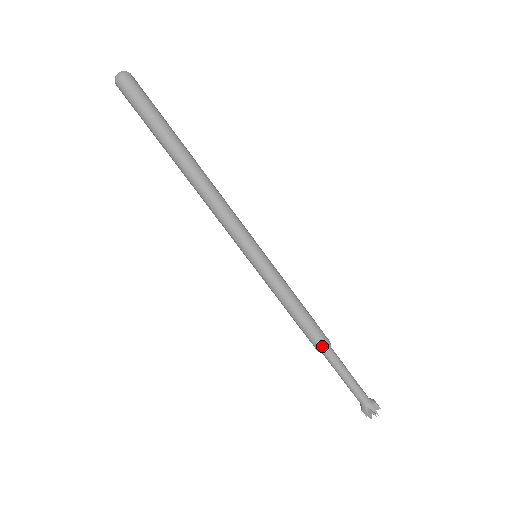
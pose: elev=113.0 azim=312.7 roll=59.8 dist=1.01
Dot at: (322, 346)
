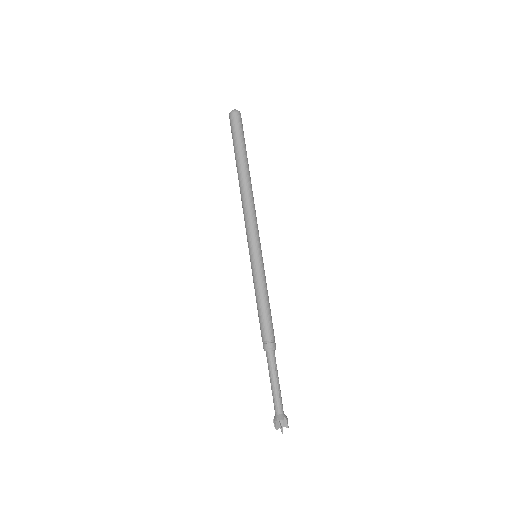
Dot at: (267, 345)
